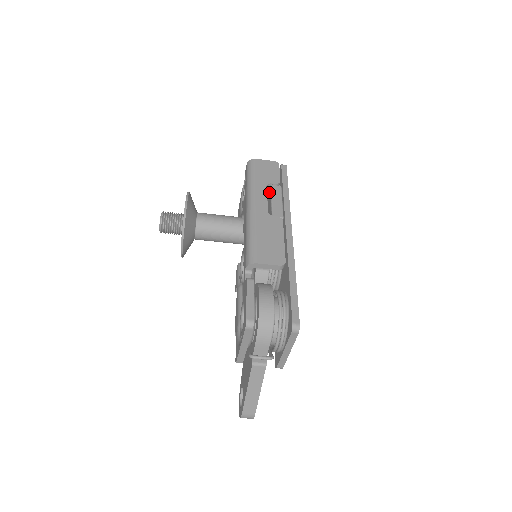
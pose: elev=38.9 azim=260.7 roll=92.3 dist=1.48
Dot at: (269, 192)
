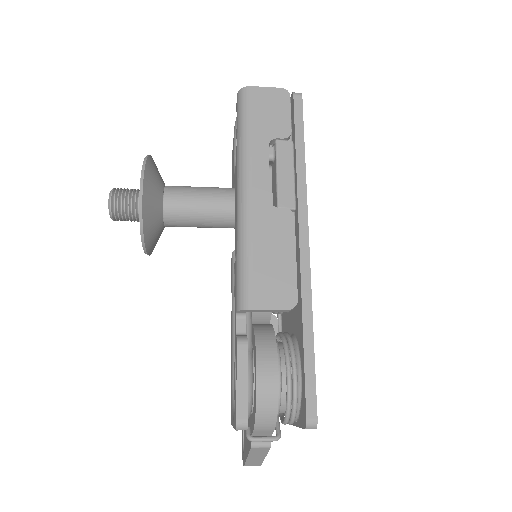
Dot at: (273, 154)
